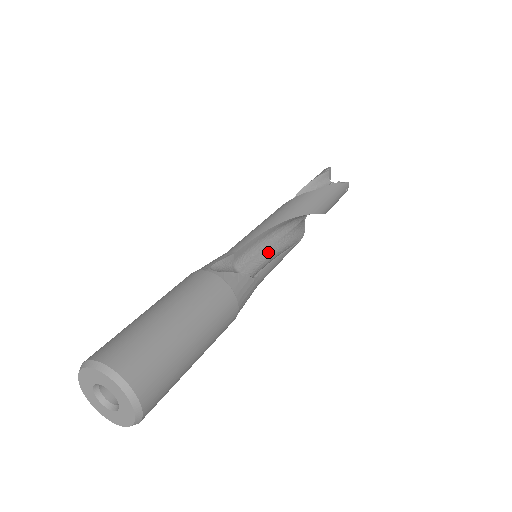
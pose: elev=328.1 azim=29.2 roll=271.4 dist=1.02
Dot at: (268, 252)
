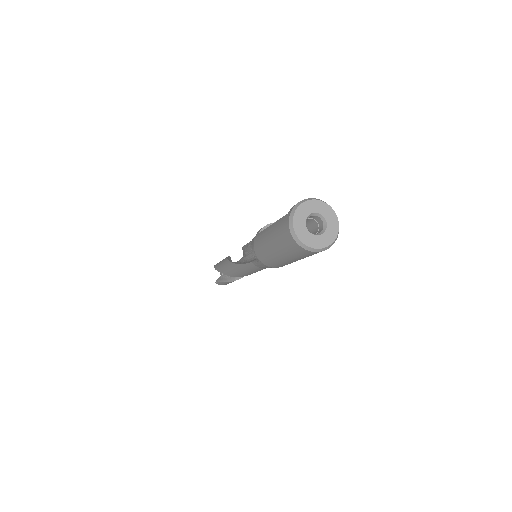
Dot at: occluded
